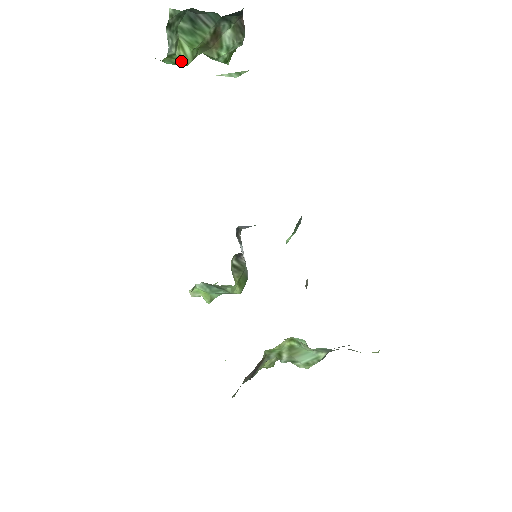
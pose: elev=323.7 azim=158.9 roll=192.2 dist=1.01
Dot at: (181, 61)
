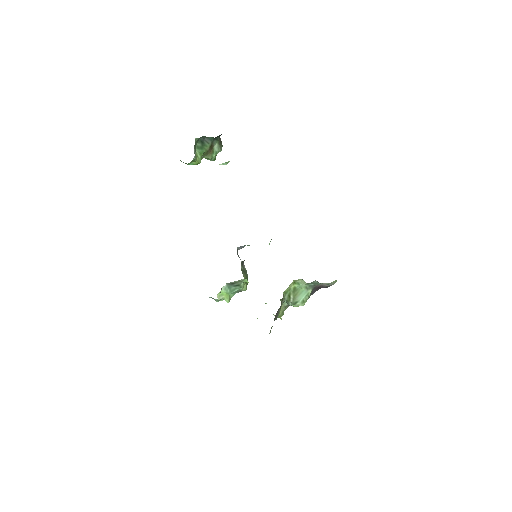
Dot at: (197, 162)
